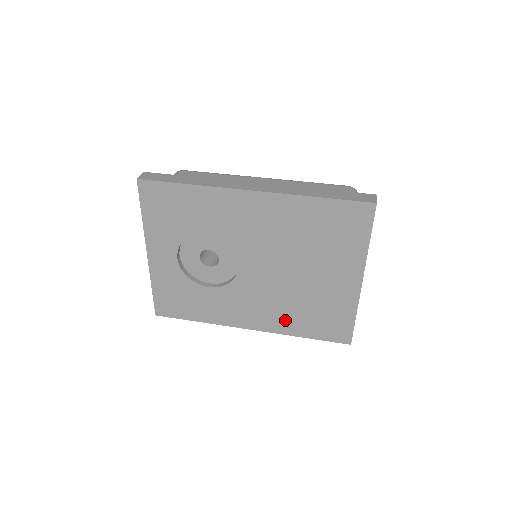
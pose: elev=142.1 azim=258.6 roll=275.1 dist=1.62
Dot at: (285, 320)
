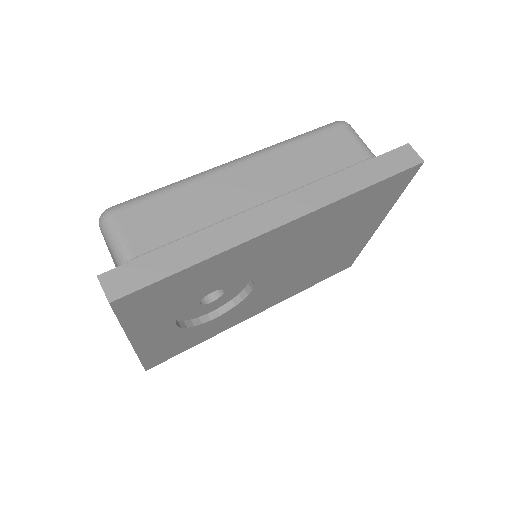
Dot at: (295, 289)
